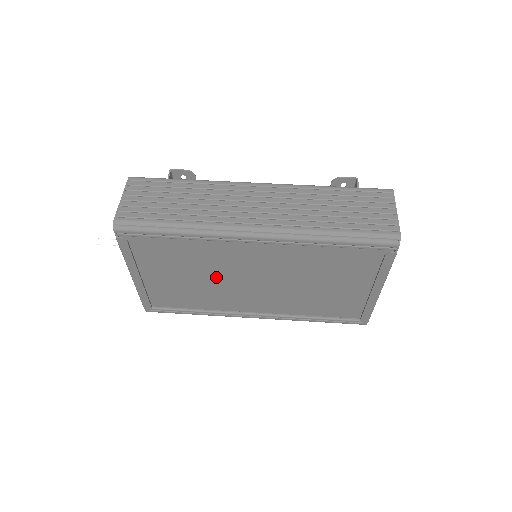
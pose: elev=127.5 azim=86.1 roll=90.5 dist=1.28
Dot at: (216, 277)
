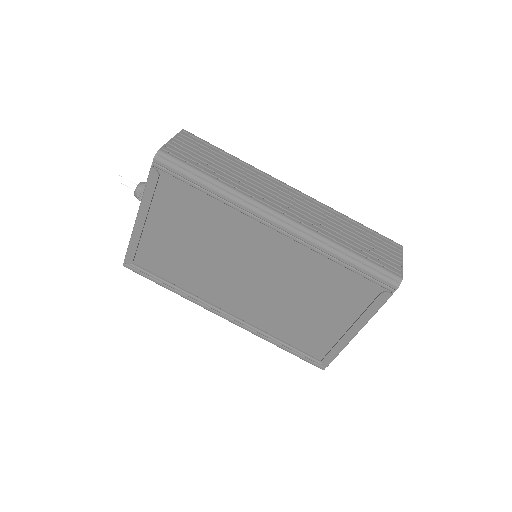
Dot at: (215, 254)
